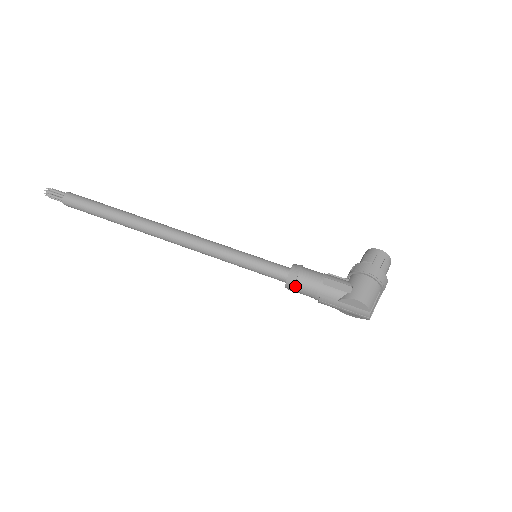
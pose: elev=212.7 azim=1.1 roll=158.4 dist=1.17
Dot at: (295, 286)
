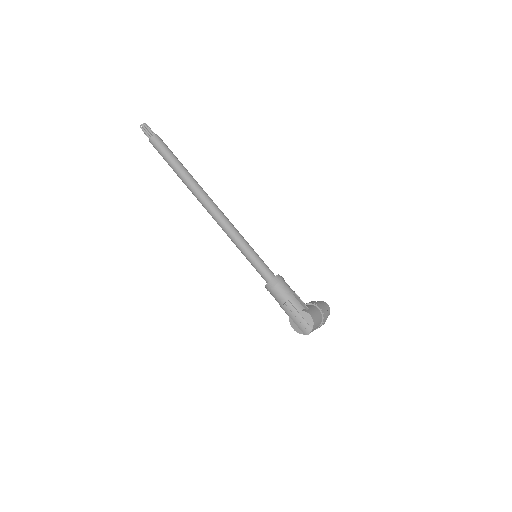
Dot at: (275, 286)
